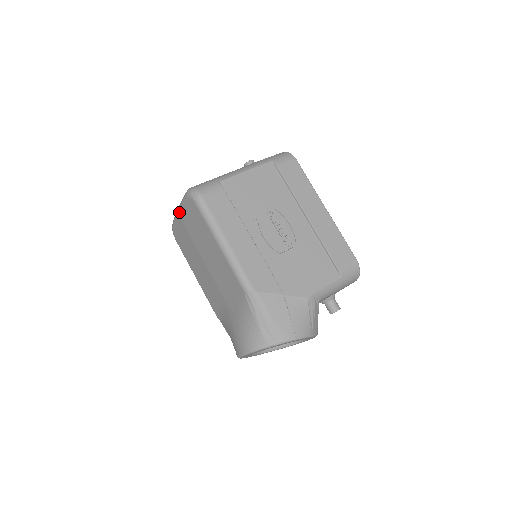
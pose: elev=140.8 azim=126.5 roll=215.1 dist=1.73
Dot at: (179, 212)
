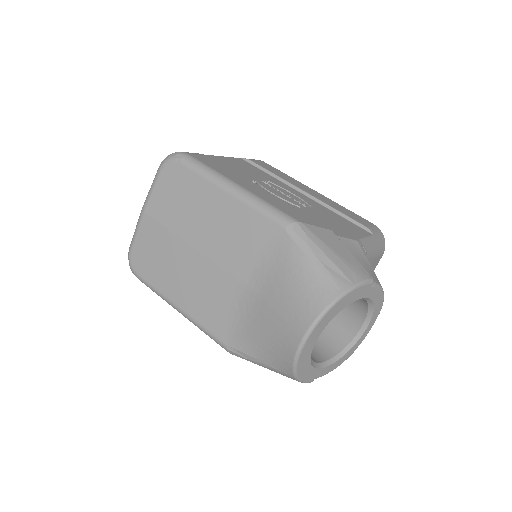
Dot at: (147, 207)
